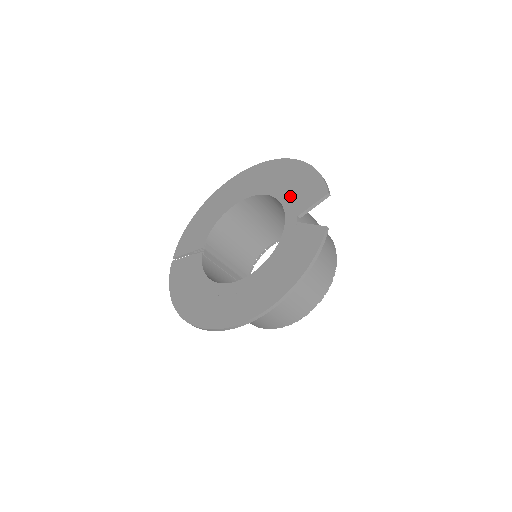
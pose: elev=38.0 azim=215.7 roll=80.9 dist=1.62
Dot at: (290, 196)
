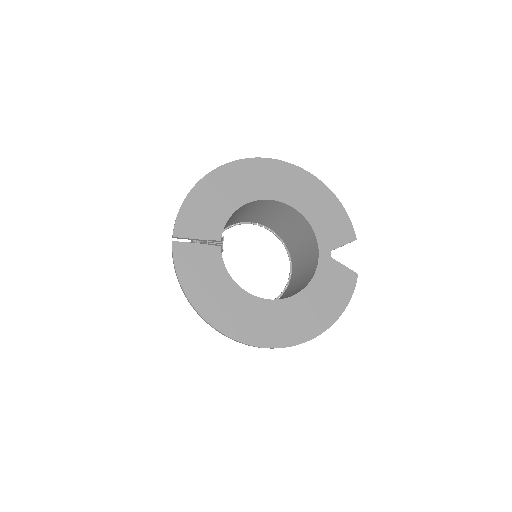
Dot at: (321, 224)
